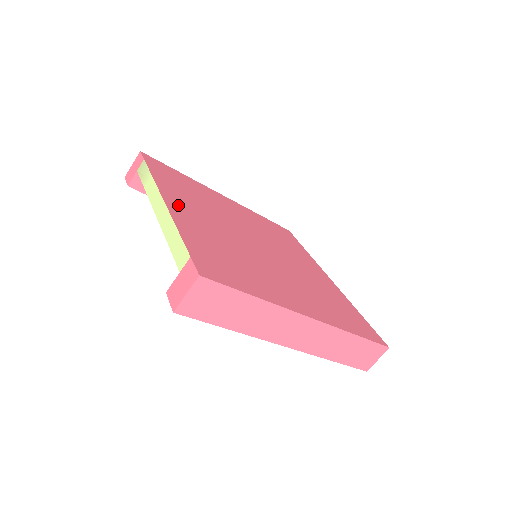
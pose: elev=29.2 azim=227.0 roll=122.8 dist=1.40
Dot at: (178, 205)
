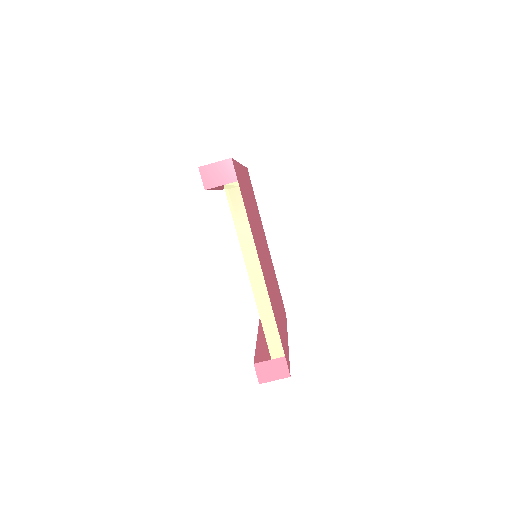
Dot at: (262, 266)
